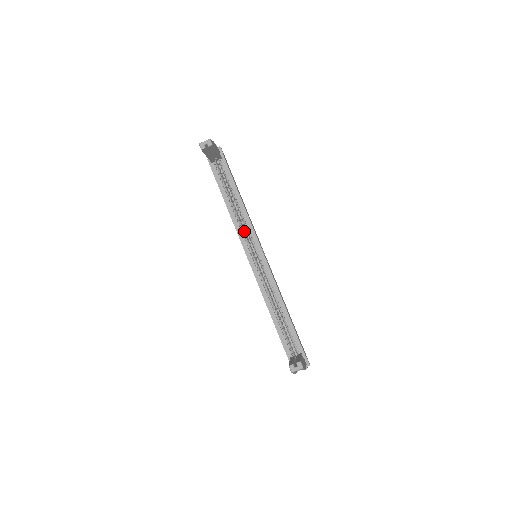
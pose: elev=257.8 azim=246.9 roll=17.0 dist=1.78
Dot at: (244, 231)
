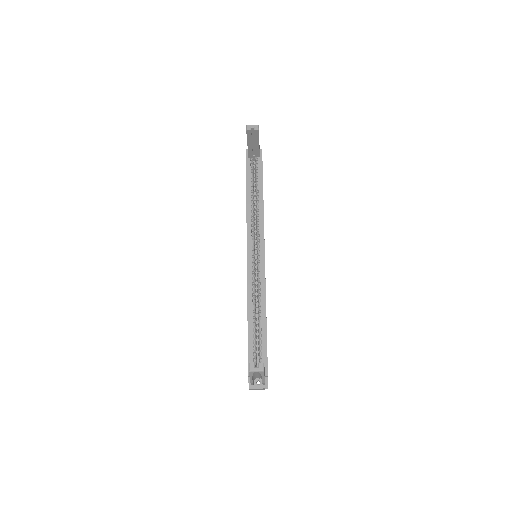
Dot at: (254, 228)
